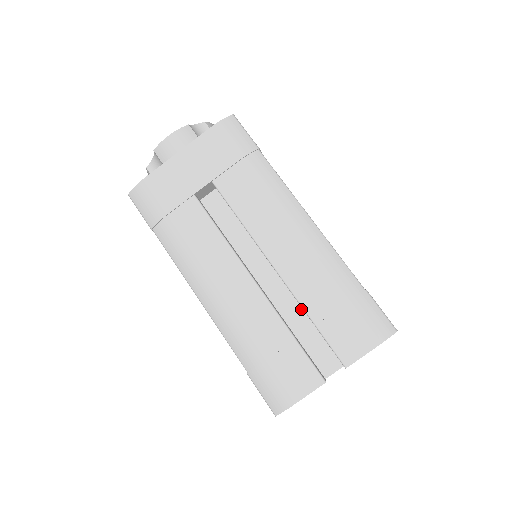
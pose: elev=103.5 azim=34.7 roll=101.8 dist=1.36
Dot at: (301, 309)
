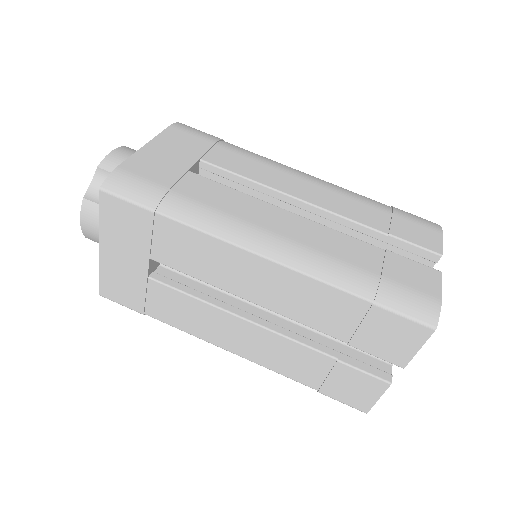
Dot at: occluded
